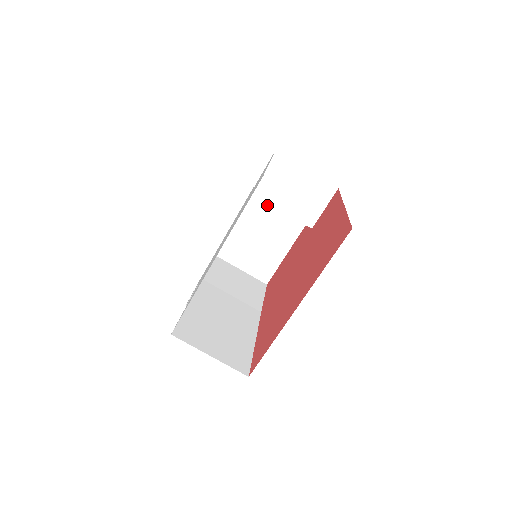
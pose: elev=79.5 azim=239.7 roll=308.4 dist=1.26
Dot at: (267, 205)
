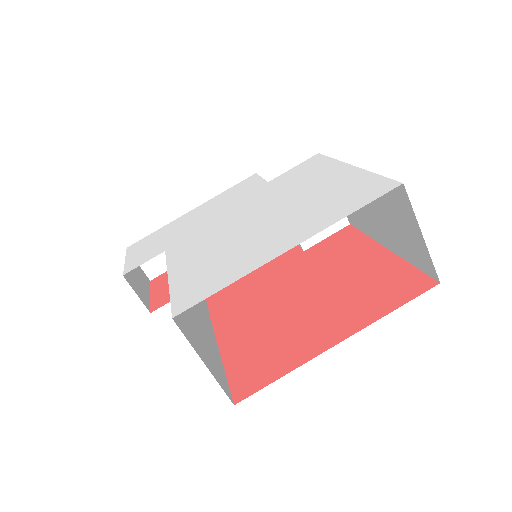
Dot at: occluded
